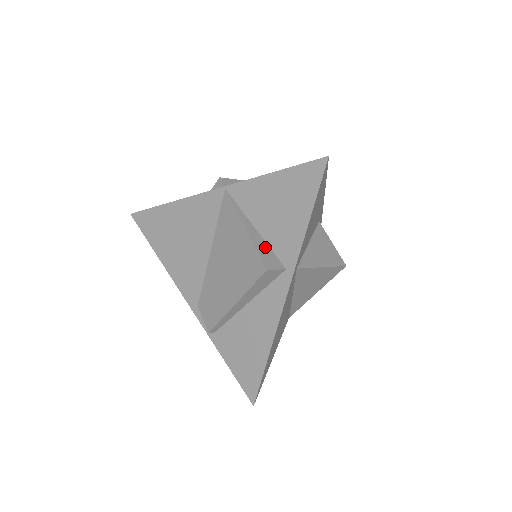
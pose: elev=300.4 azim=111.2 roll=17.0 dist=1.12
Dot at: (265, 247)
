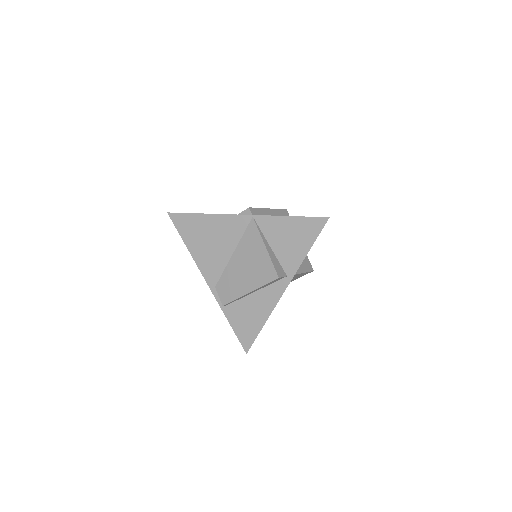
Dot at: (276, 261)
